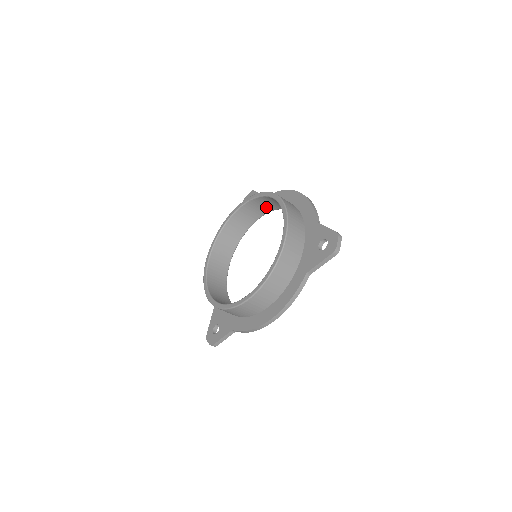
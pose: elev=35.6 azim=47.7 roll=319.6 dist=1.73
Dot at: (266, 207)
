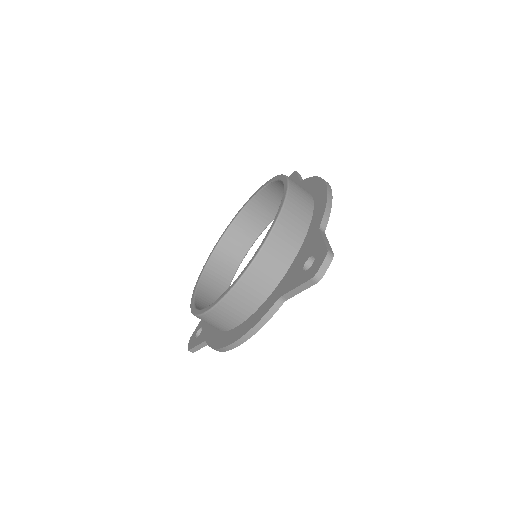
Dot at: occluded
